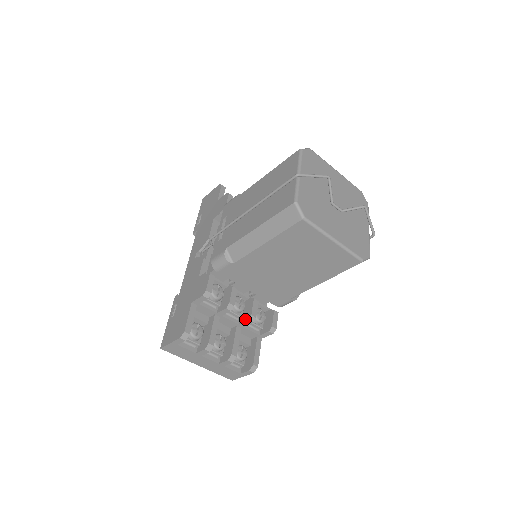
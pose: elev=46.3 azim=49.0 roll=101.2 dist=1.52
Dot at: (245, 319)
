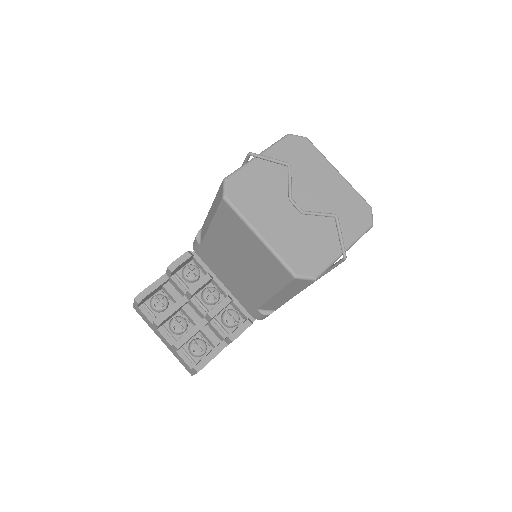
Dot at: (208, 312)
